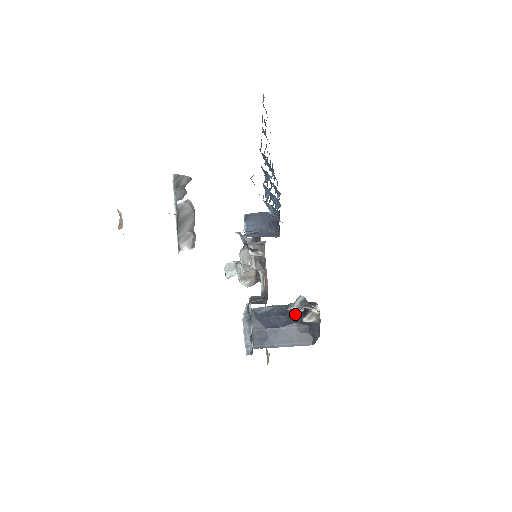
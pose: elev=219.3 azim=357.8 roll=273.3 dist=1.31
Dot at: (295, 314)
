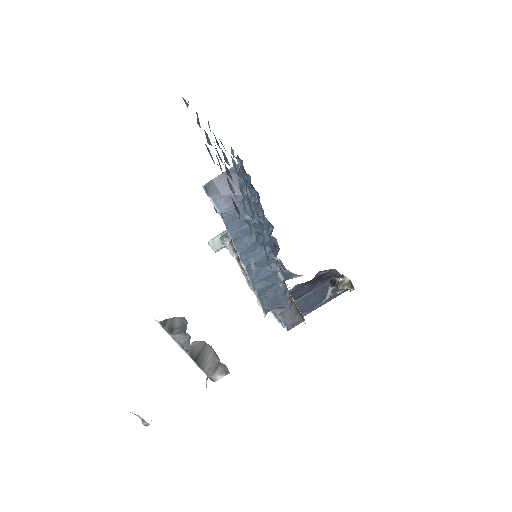
Dot at: (317, 277)
